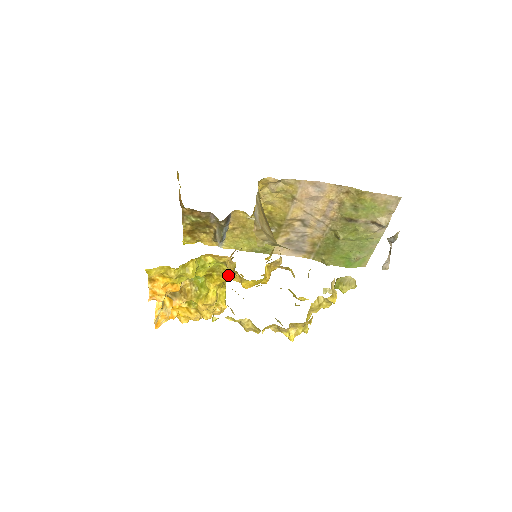
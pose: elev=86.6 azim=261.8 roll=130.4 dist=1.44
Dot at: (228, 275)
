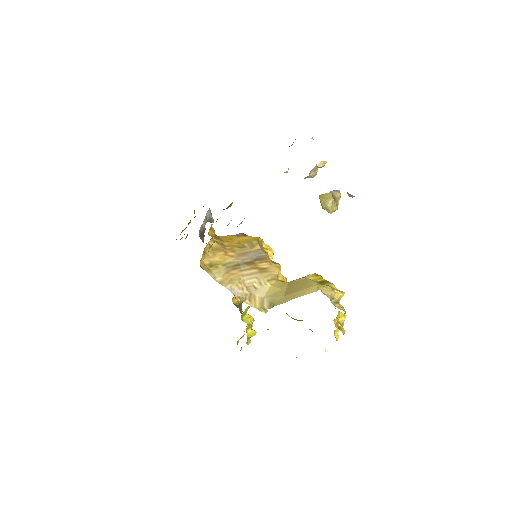
Dot at: occluded
